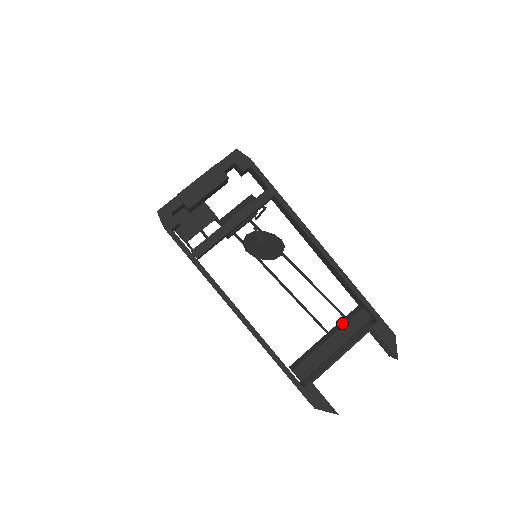
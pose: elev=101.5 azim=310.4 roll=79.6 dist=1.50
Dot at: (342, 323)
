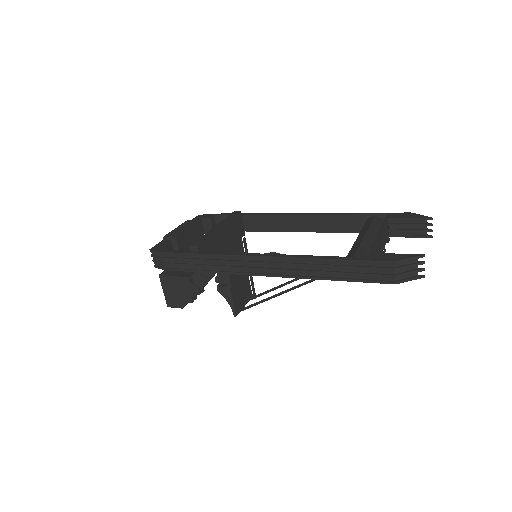
Dot at: occluded
